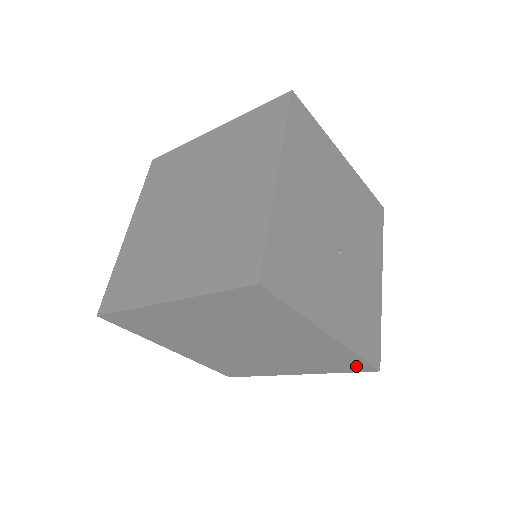
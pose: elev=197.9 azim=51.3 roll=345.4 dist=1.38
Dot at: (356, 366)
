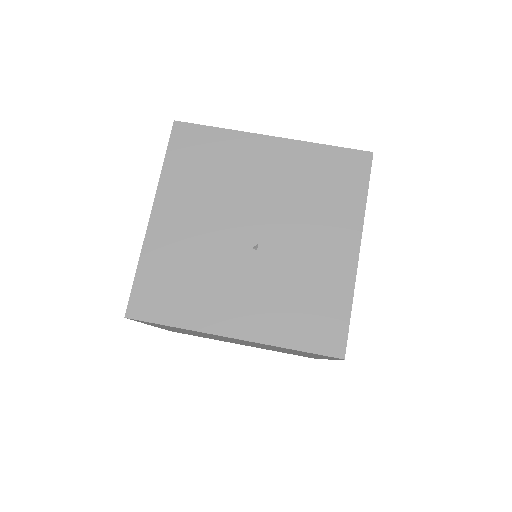
Dot at: occluded
